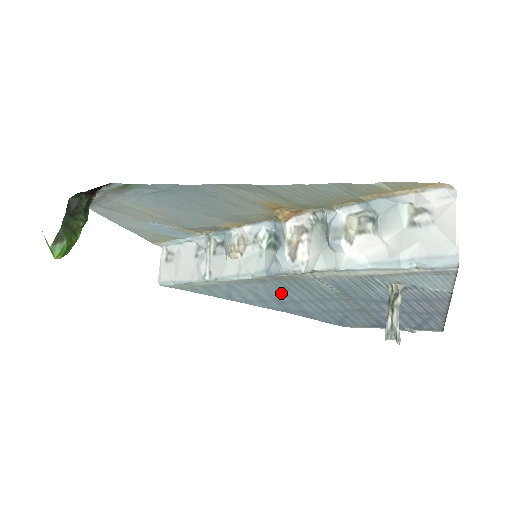
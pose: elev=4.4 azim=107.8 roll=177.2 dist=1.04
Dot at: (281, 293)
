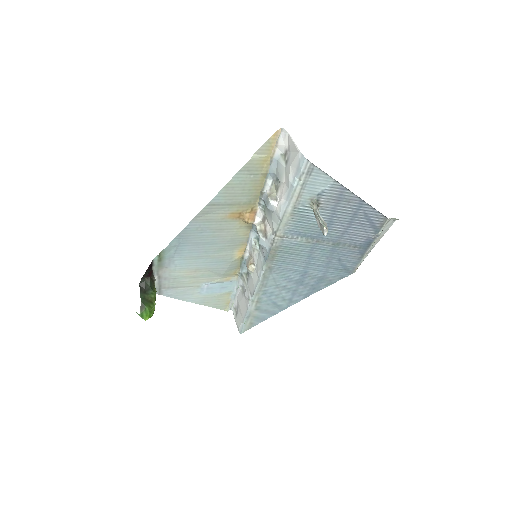
Dot at: (290, 272)
